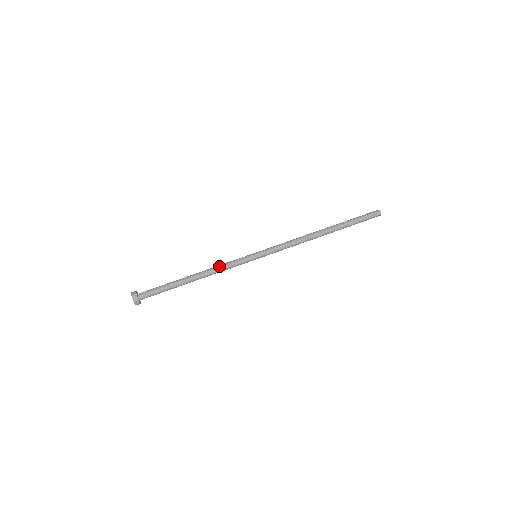
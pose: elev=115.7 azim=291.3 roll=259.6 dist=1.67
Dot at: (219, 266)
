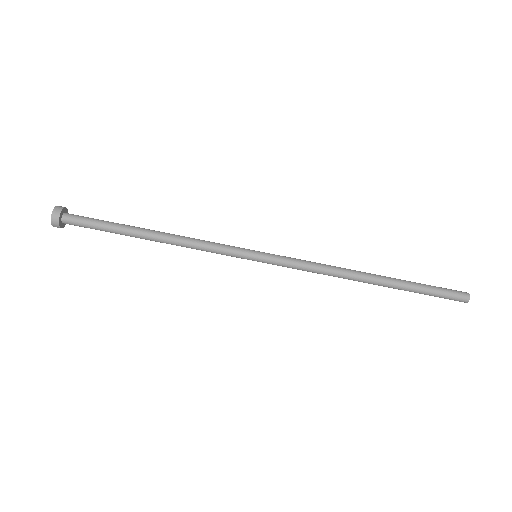
Dot at: (196, 239)
